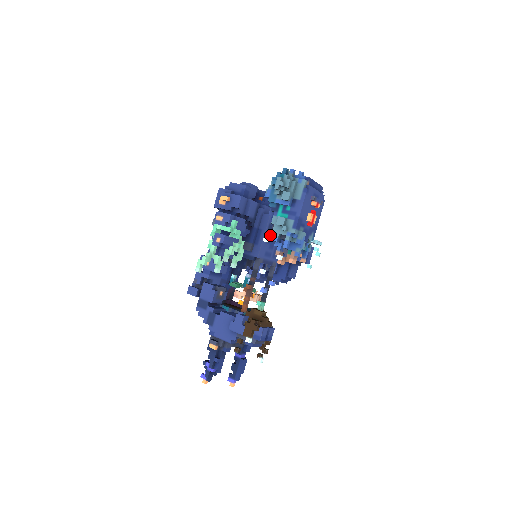
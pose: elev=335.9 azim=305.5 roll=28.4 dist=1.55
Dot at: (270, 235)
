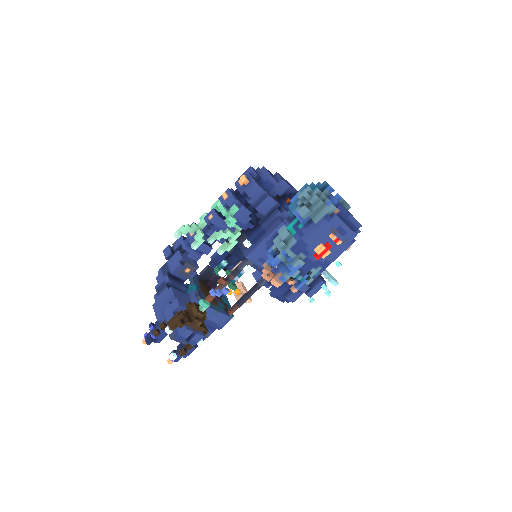
Dot at: occluded
